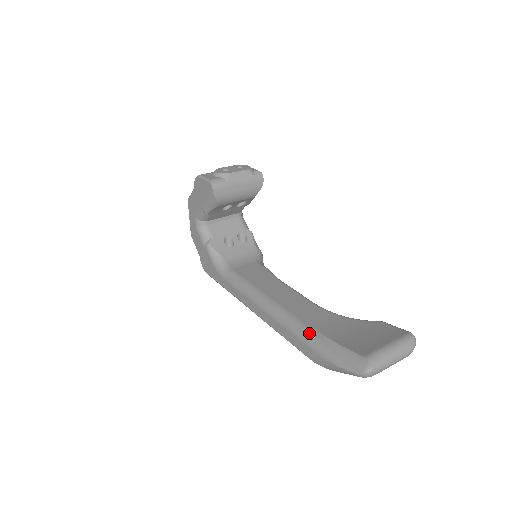
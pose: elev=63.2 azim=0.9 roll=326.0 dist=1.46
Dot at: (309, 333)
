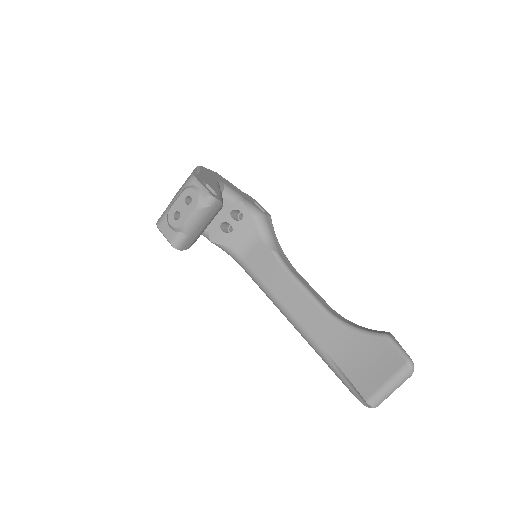
Dot at: (323, 357)
